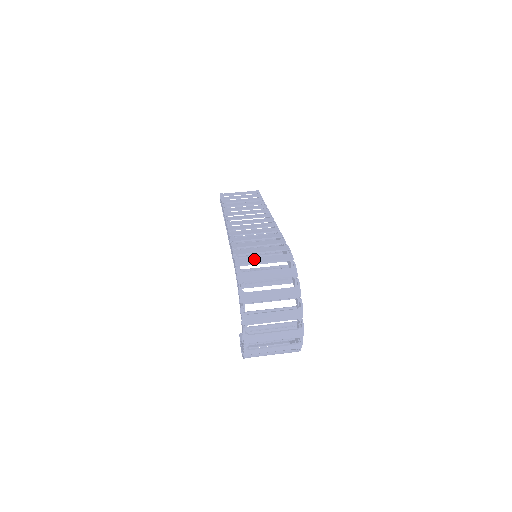
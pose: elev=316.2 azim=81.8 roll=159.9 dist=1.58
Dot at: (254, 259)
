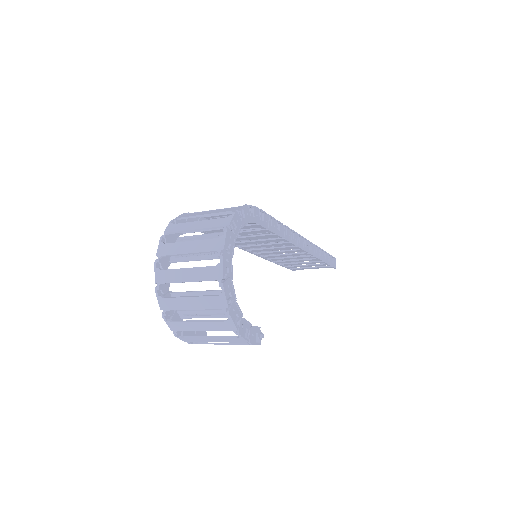
Dot at: occluded
